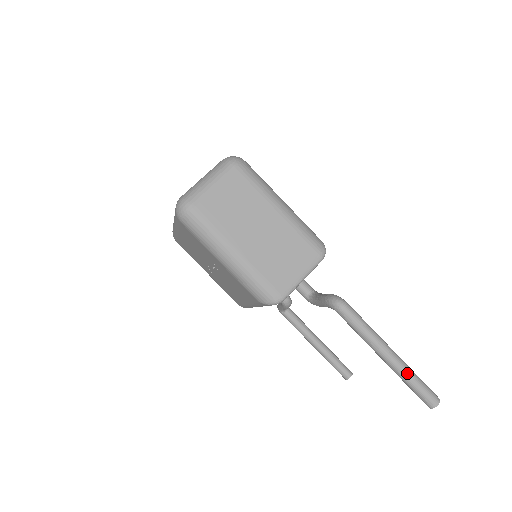
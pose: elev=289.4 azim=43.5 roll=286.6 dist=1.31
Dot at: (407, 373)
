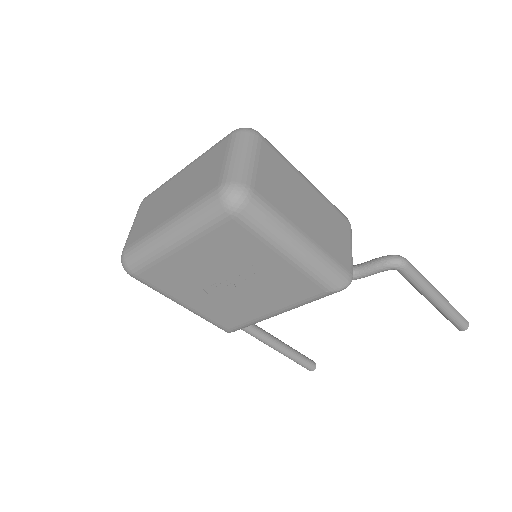
Dot at: (451, 306)
